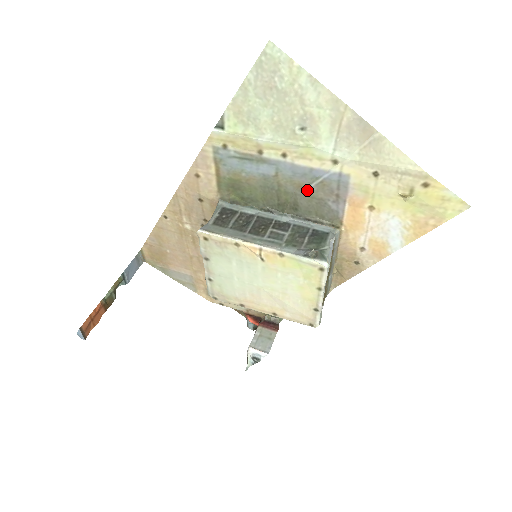
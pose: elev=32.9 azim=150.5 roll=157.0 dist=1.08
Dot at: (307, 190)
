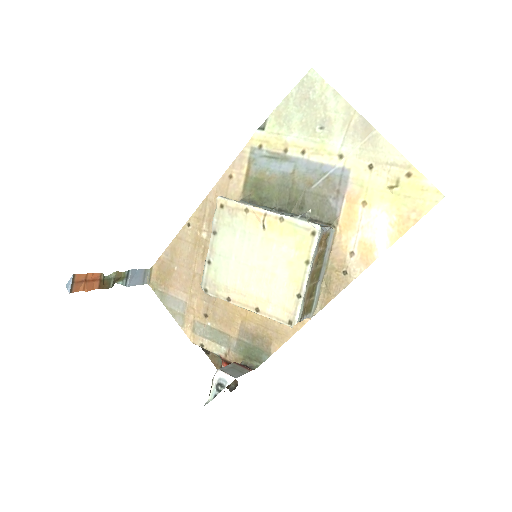
Dot at: (315, 187)
